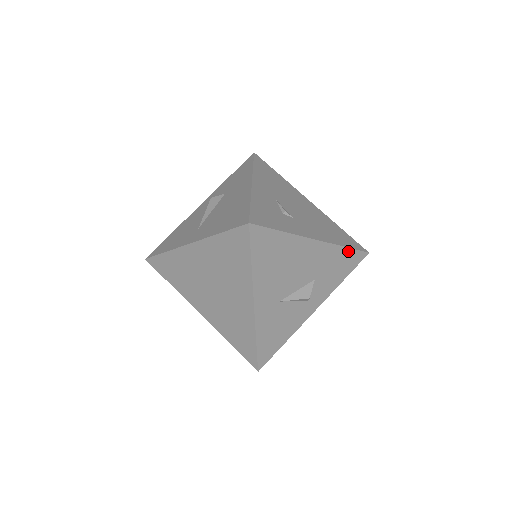
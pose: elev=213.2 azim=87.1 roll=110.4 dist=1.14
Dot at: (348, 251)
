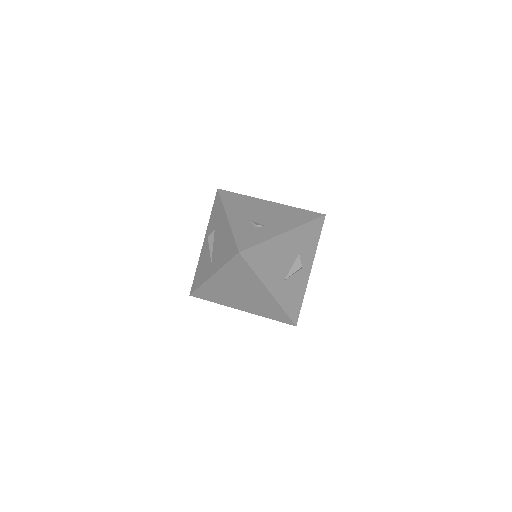
Dot at: (310, 224)
